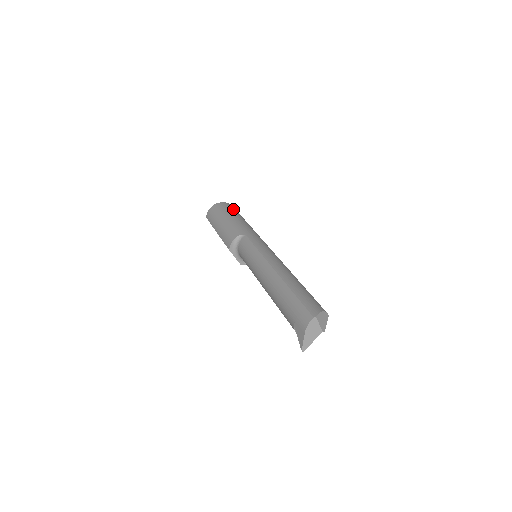
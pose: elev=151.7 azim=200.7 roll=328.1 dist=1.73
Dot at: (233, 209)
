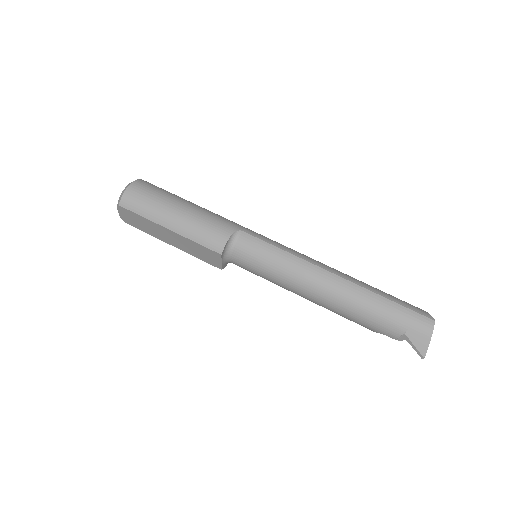
Dot at: (165, 190)
